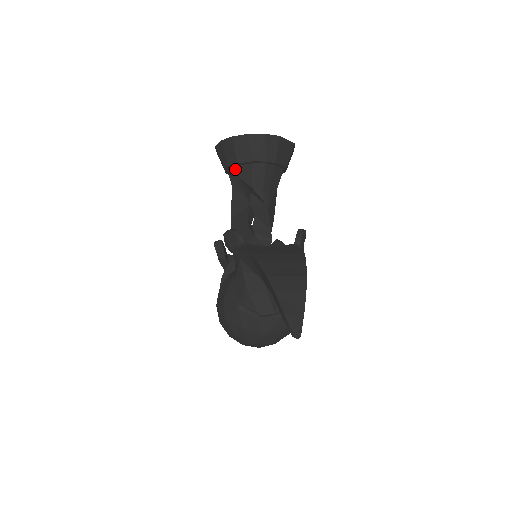
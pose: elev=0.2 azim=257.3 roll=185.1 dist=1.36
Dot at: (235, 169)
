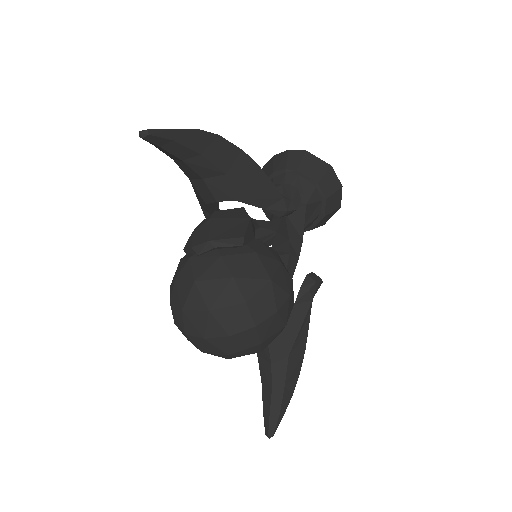
Dot at: occluded
